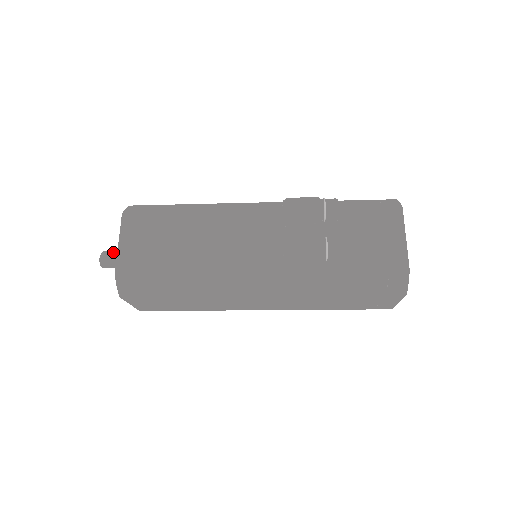
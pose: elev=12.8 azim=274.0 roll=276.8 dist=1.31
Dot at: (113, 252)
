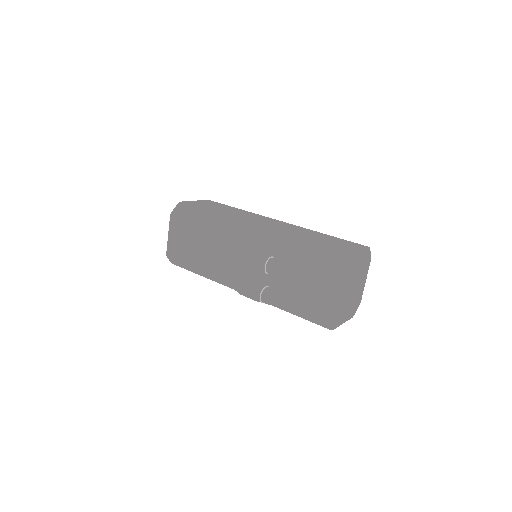
Dot at: occluded
